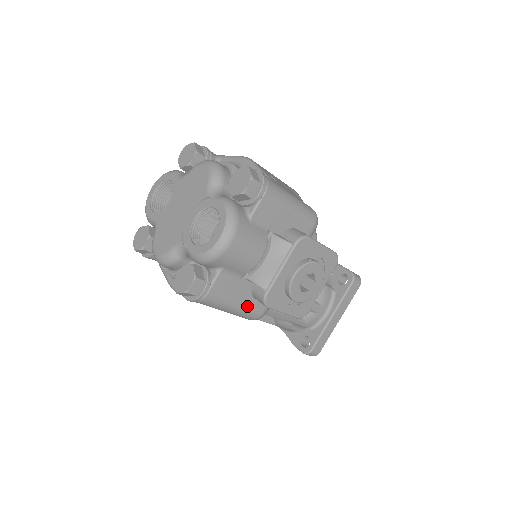
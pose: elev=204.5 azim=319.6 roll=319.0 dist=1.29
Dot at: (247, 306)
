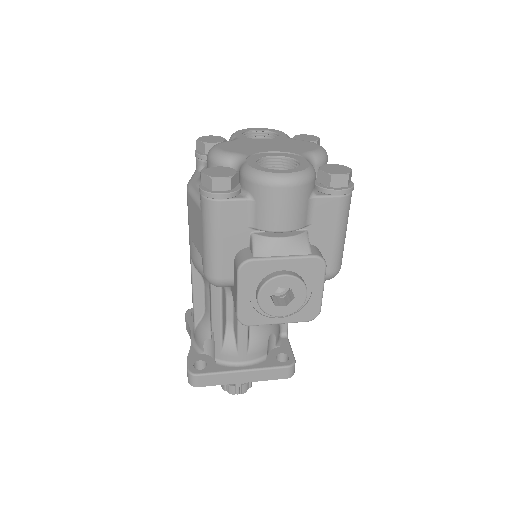
Dot at: (223, 256)
